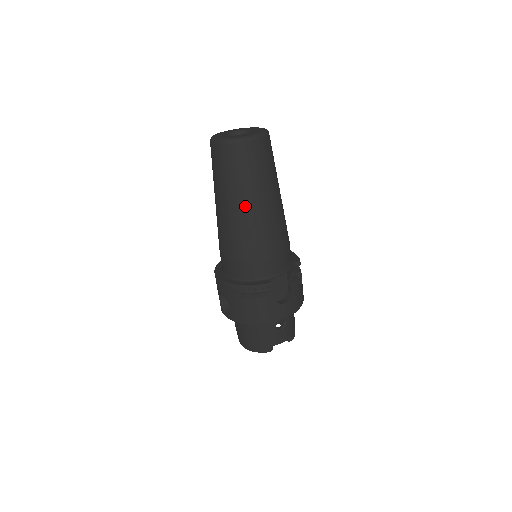
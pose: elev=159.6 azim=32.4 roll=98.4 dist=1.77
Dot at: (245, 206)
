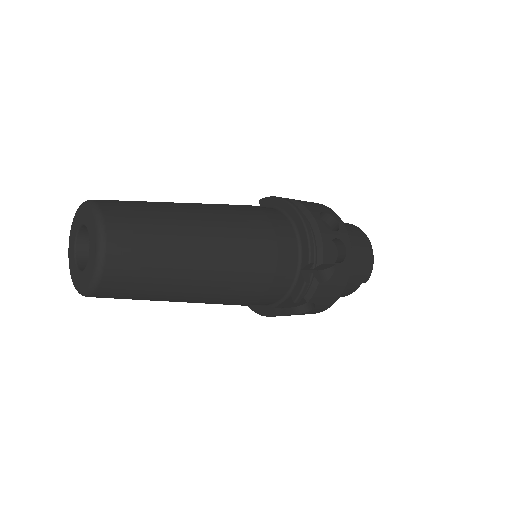
Dot at: occluded
